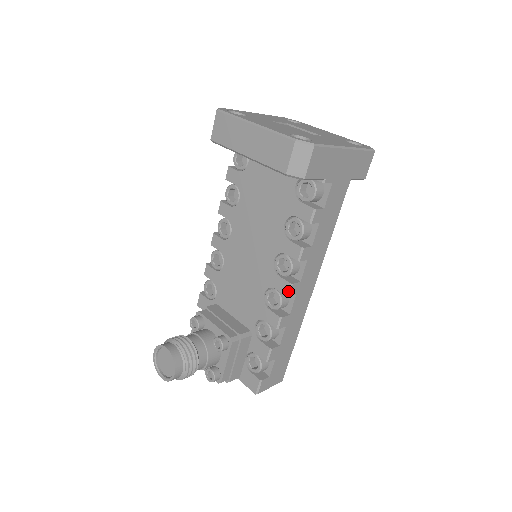
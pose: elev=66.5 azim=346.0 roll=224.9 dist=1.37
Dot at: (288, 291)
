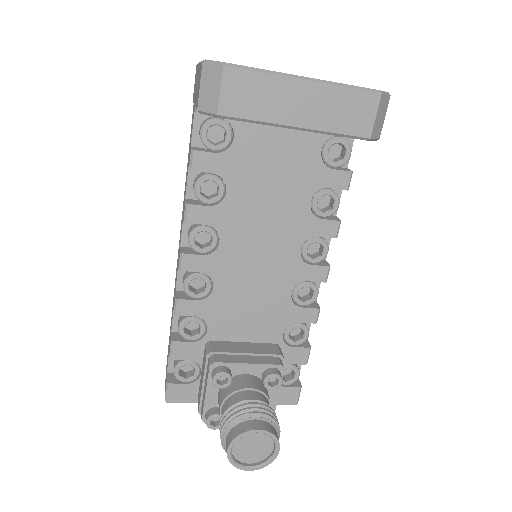
Dot at: (327, 276)
